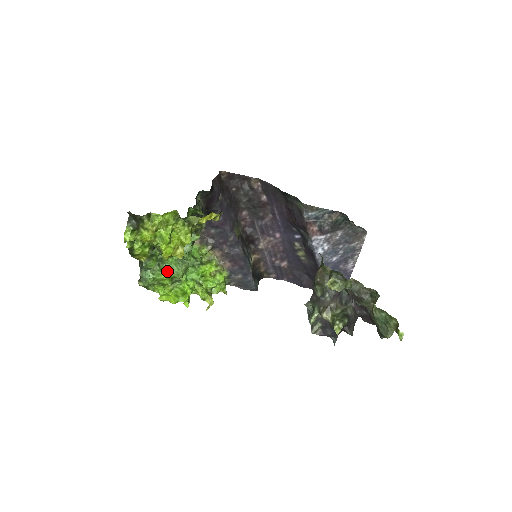
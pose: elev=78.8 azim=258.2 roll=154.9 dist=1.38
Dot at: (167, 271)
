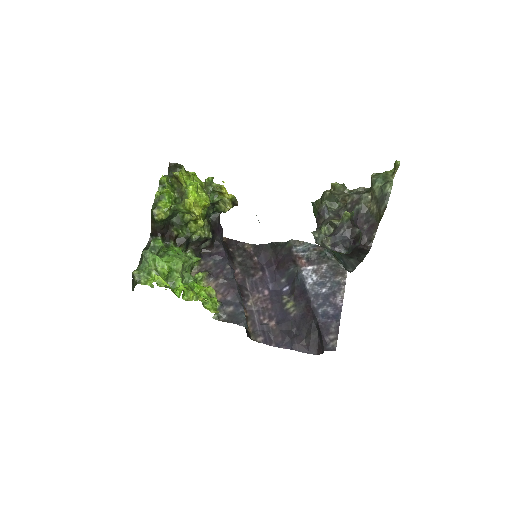
Dot at: (169, 258)
